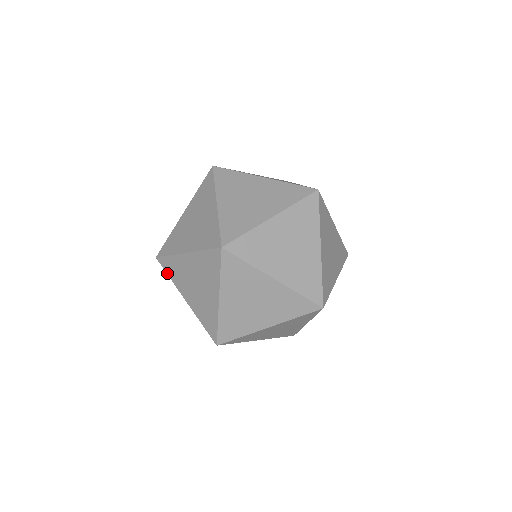
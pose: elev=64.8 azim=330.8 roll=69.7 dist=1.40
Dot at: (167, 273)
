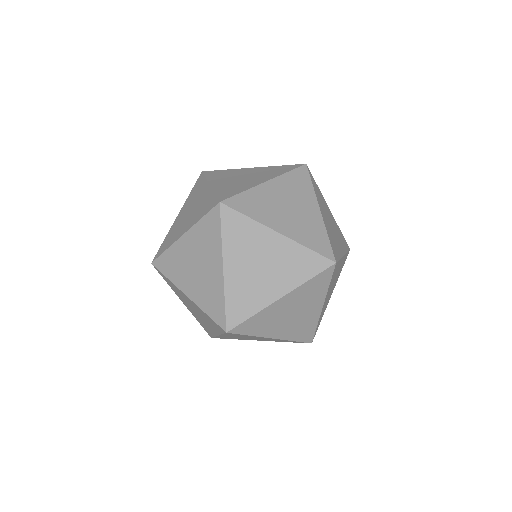
Dot at: occluded
